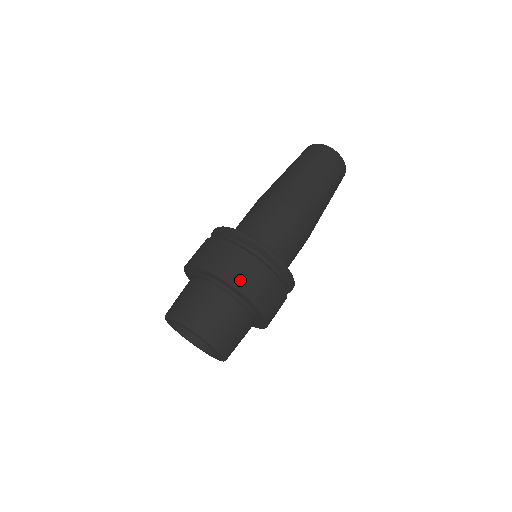
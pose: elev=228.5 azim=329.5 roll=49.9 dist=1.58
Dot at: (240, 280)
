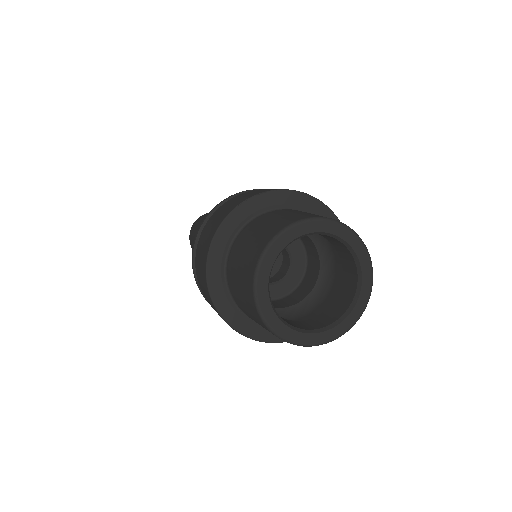
Dot at: occluded
